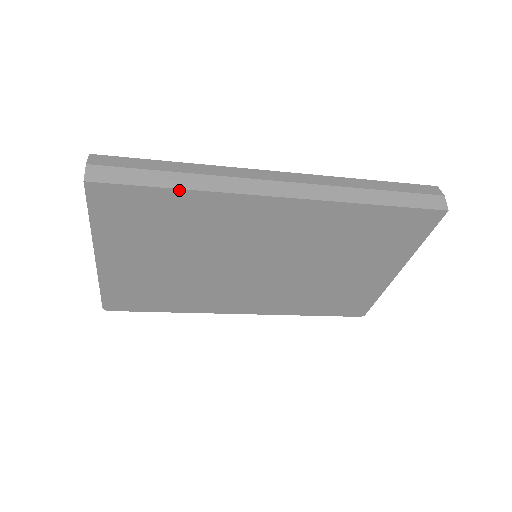
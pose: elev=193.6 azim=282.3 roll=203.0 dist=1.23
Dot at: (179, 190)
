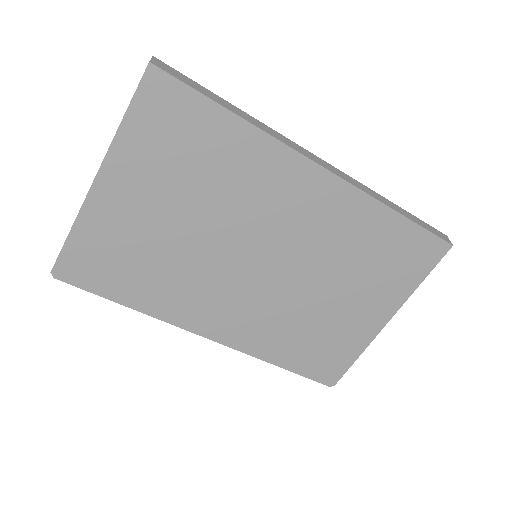
Dot at: (235, 116)
